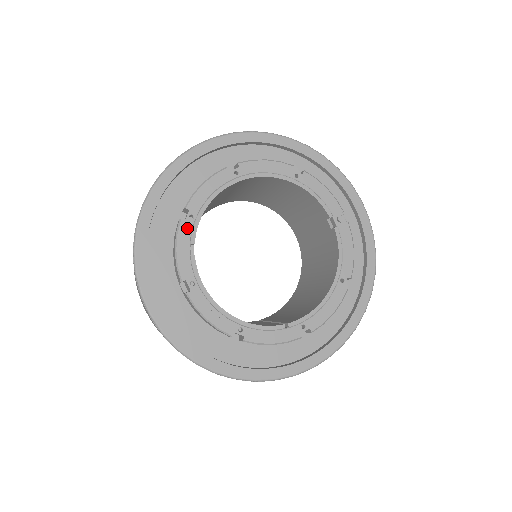
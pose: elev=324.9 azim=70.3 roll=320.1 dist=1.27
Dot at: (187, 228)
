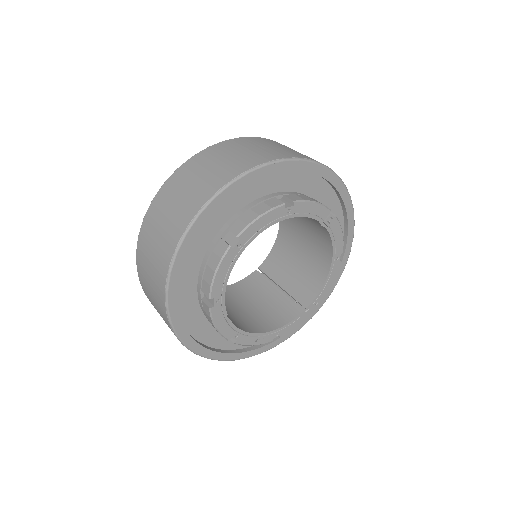
Dot at: (218, 310)
